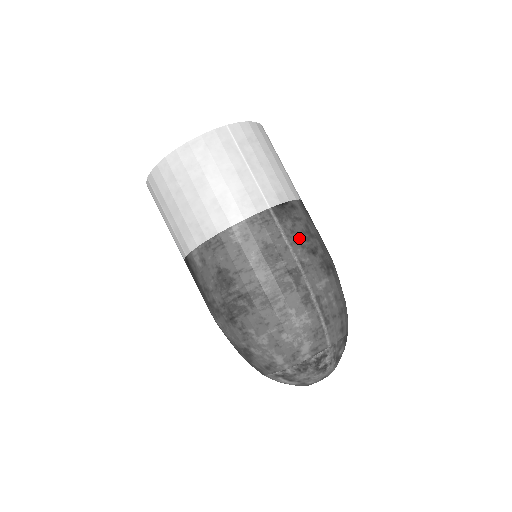
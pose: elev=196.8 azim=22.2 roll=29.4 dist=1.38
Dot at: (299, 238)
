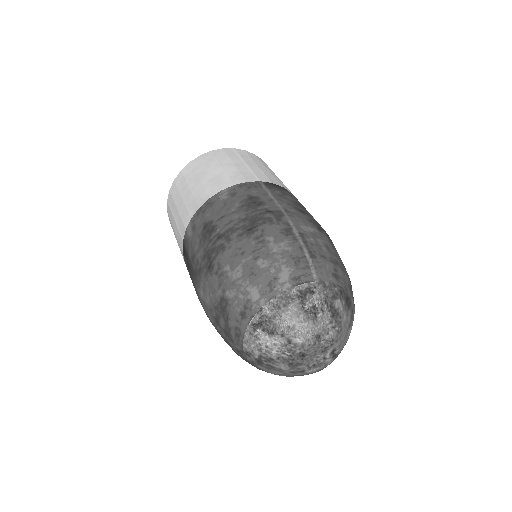
Dot at: (287, 200)
